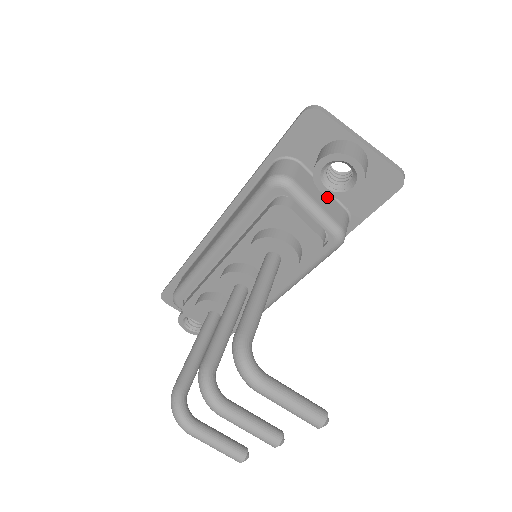
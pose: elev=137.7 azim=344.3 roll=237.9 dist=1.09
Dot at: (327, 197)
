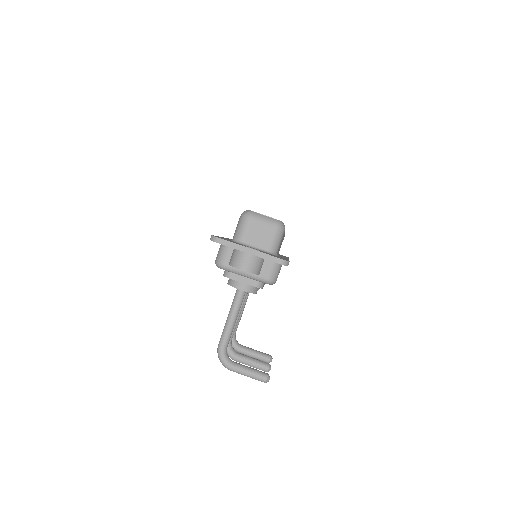
Dot at: occluded
